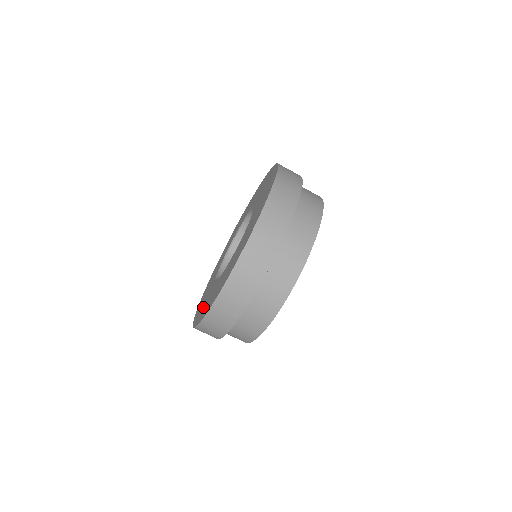
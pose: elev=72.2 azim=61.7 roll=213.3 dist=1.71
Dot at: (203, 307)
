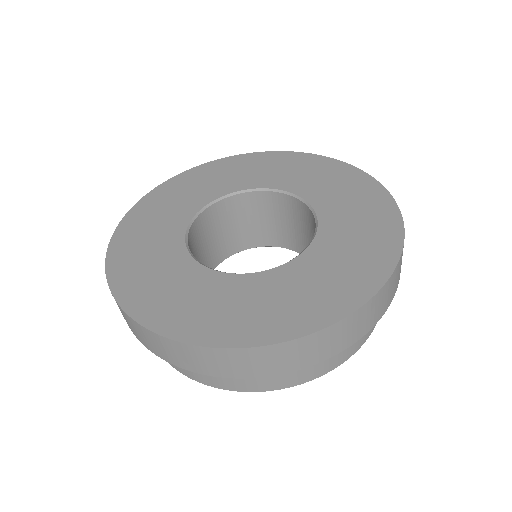
Dot at: (146, 226)
